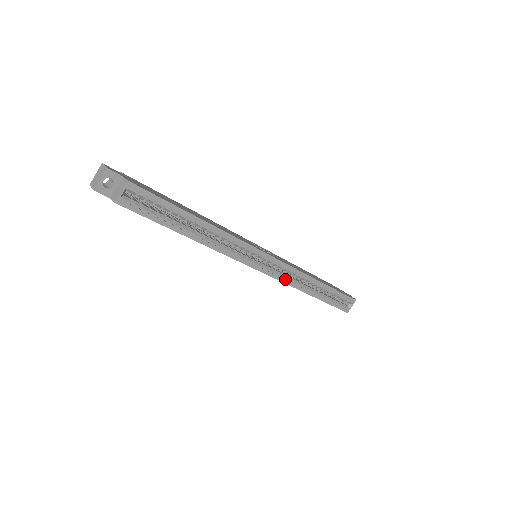
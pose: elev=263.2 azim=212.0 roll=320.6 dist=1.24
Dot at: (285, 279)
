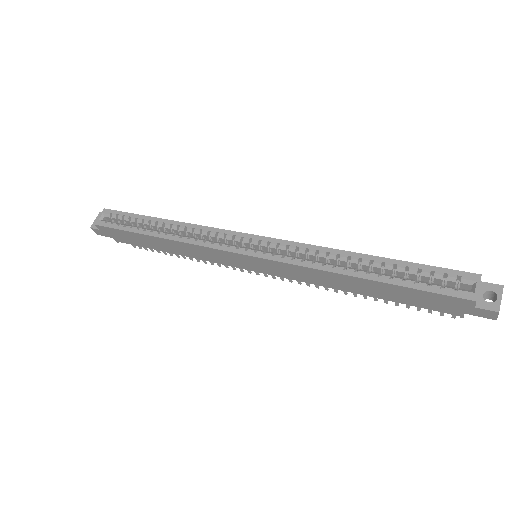
Dot at: (288, 258)
